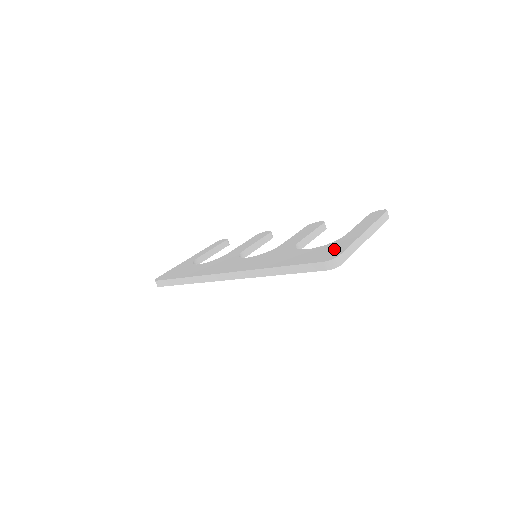
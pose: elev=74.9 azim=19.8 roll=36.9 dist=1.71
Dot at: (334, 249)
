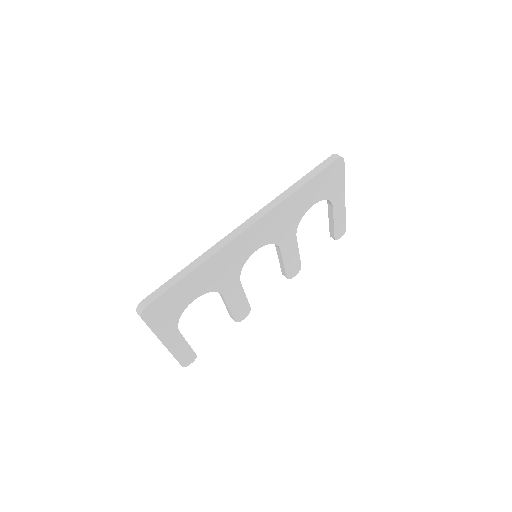
Dot at: occluded
